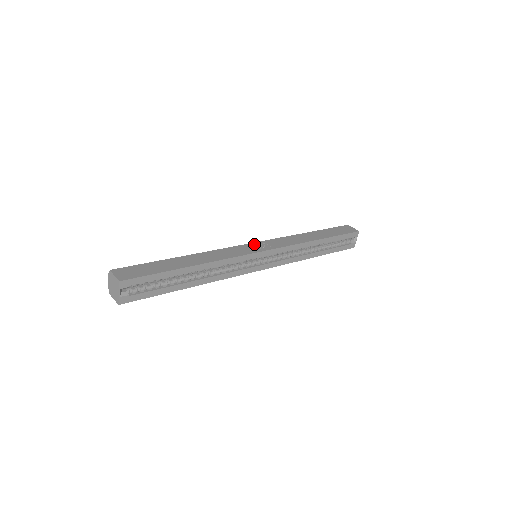
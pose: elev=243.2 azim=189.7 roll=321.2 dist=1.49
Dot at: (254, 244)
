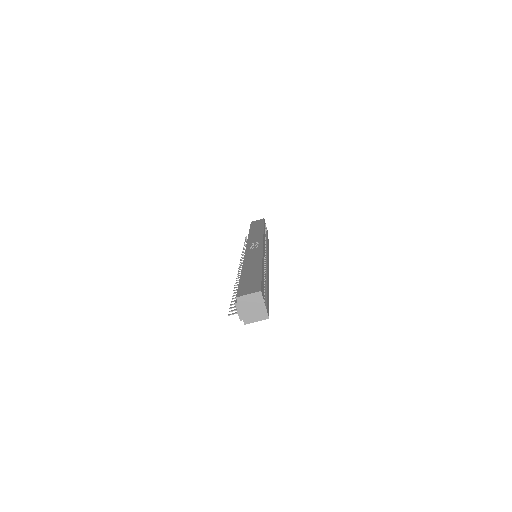
Dot at: (249, 247)
